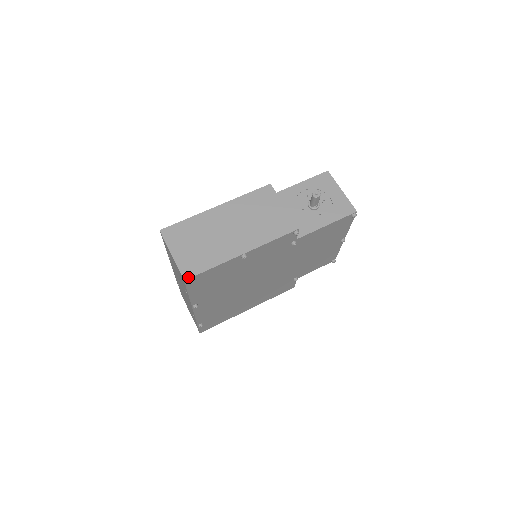
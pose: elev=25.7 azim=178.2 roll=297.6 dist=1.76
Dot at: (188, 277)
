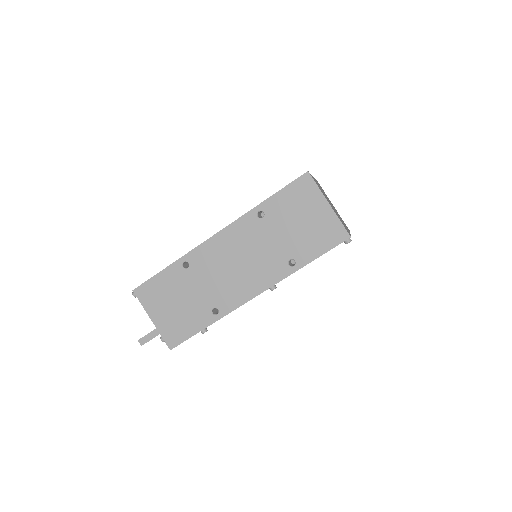
Dot at: occluded
